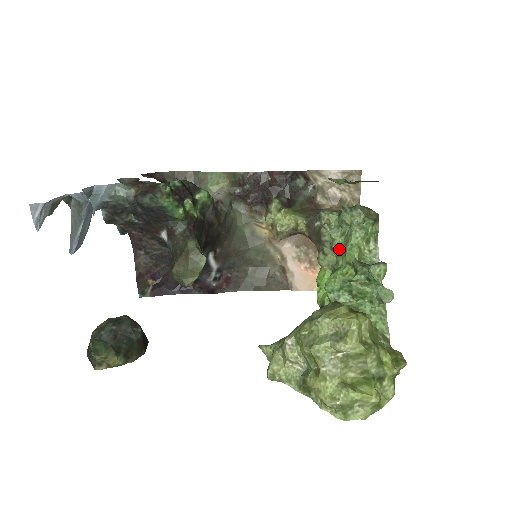
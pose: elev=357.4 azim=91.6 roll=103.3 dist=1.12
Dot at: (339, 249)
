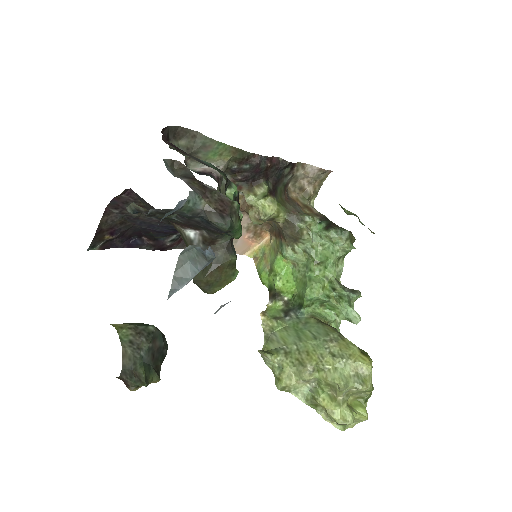
Dot at: (316, 258)
